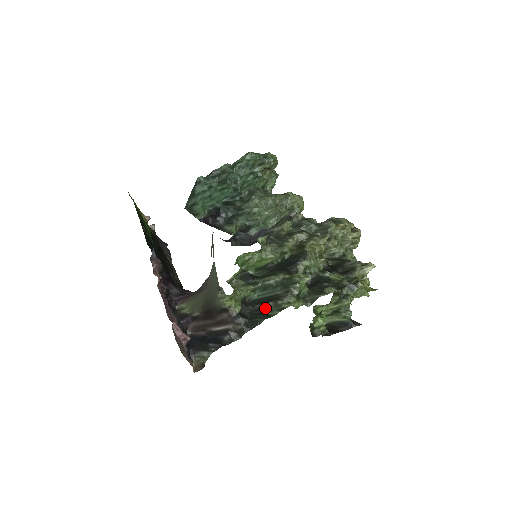
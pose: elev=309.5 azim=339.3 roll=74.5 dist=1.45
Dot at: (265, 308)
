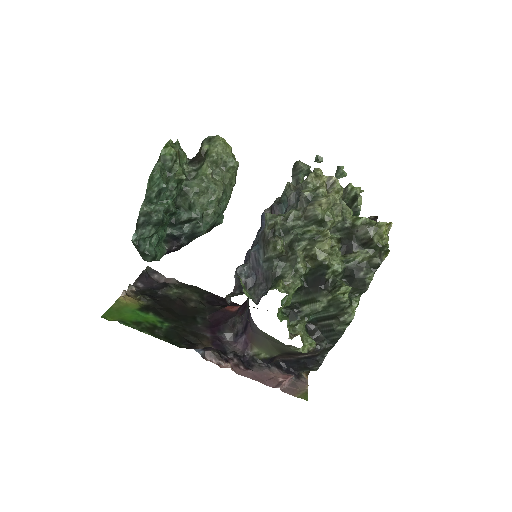
Dot at: (331, 325)
